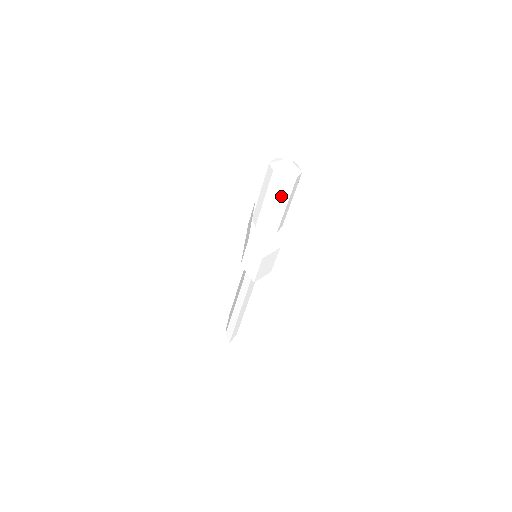
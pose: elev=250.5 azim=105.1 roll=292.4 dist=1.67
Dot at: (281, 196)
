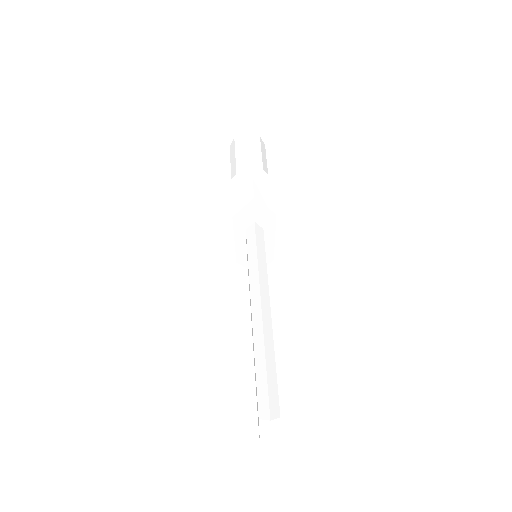
Dot at: (252, 153)
